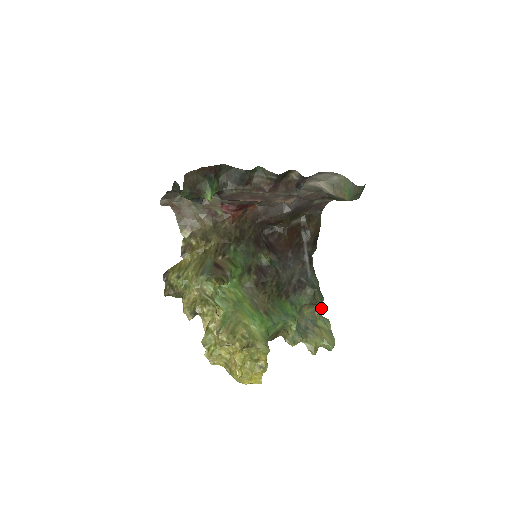
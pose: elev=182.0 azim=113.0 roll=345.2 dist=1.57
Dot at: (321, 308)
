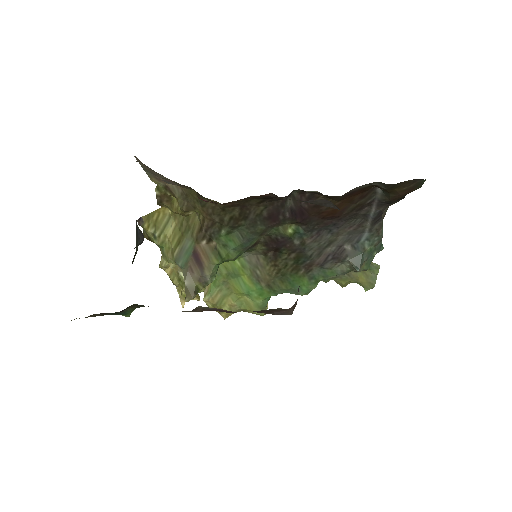
Dot at: (365, 269)
